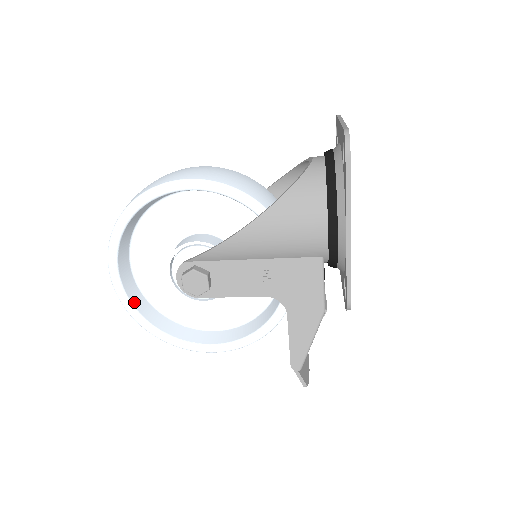
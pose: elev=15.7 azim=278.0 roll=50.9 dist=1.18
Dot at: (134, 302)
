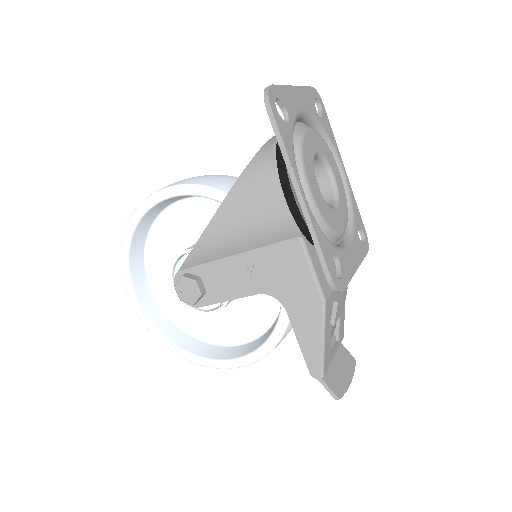
Dot at: (156, 323)
